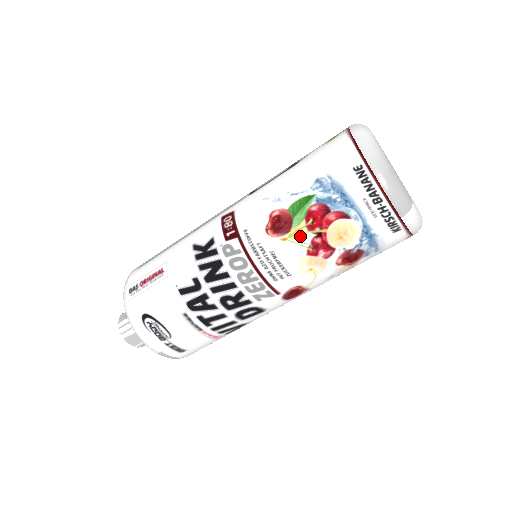
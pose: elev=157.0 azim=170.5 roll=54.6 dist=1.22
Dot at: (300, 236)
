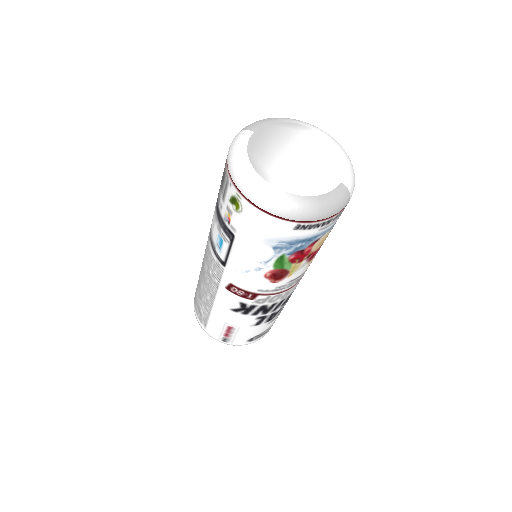
Dot at: (298, 267)
